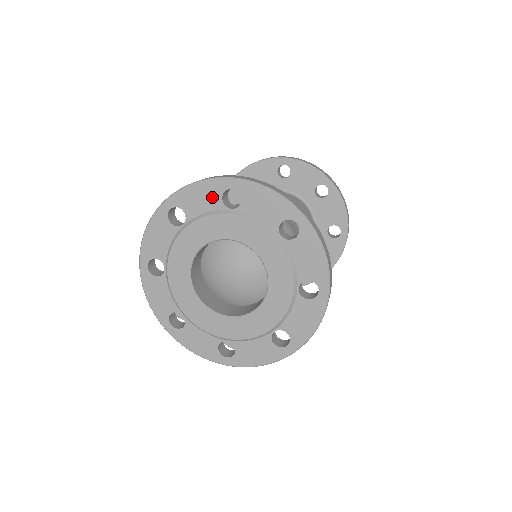
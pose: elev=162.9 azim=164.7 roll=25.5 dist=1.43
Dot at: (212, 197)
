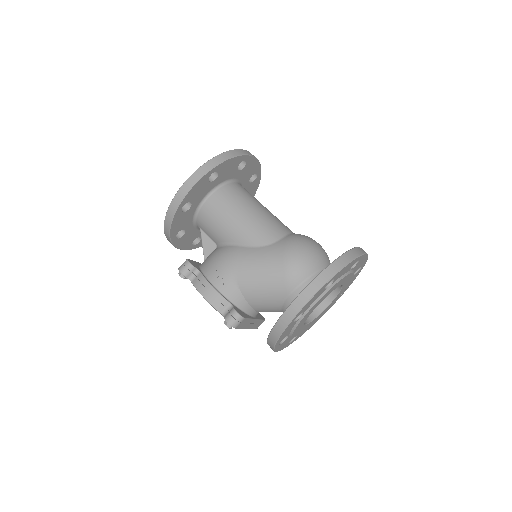
Dot at: (350, 267)
